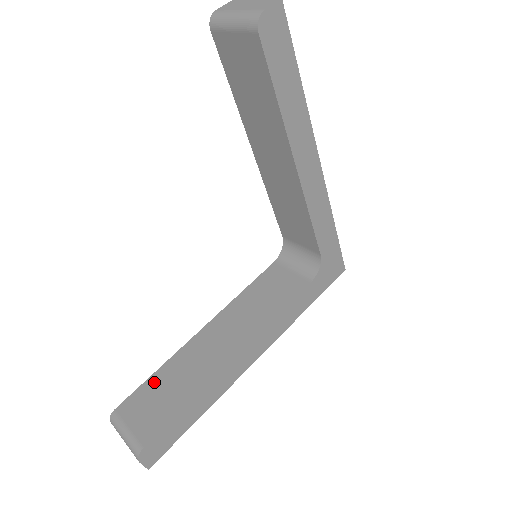
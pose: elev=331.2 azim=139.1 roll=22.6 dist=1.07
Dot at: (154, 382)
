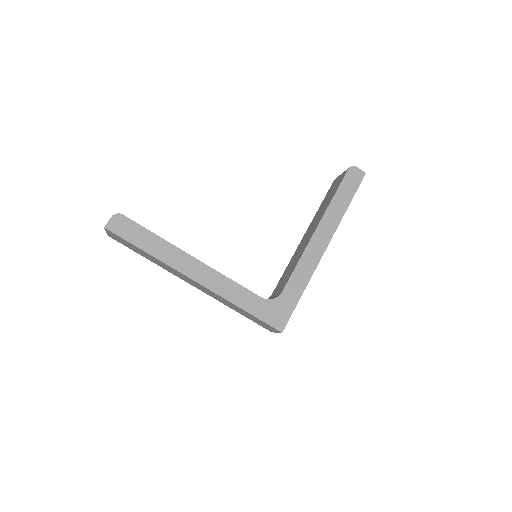
Dot at: occluded
